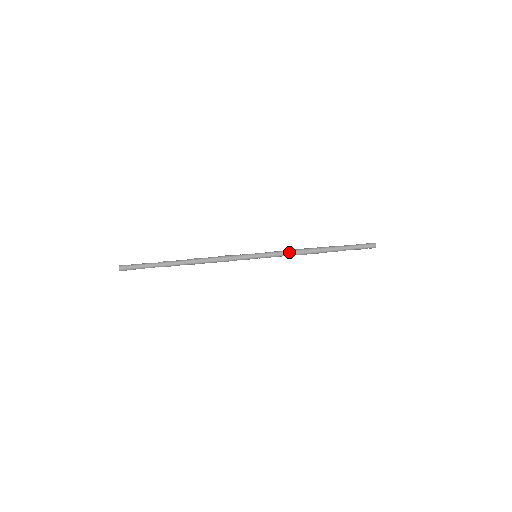
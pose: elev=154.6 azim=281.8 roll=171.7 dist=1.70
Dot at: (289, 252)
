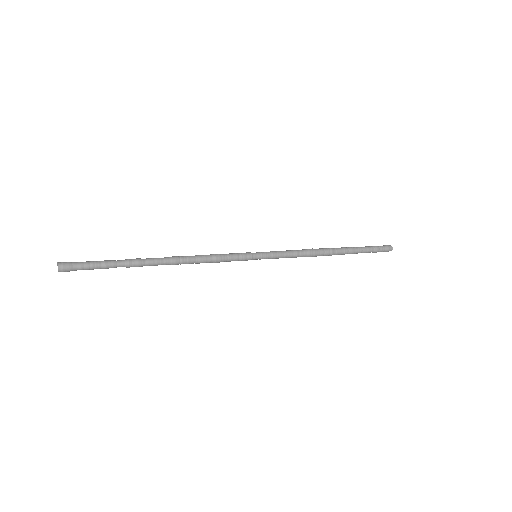
Dot at: (298, 254)
